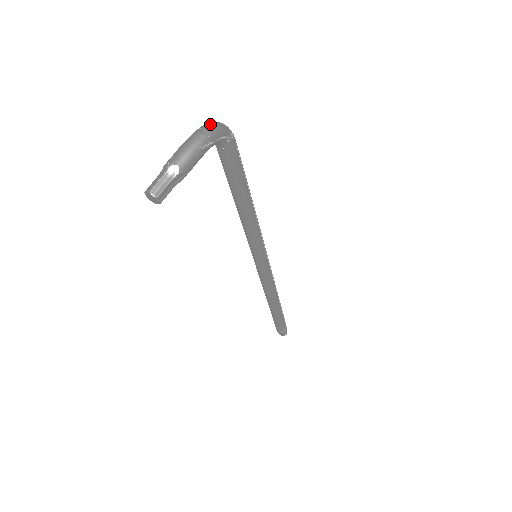
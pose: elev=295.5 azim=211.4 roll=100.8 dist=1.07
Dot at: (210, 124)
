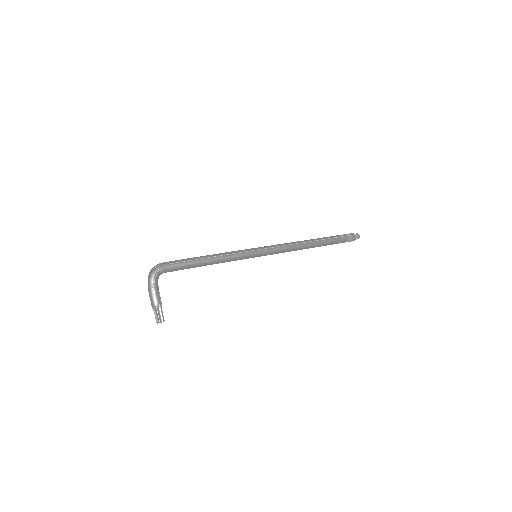
Dot at: (148, 277)
